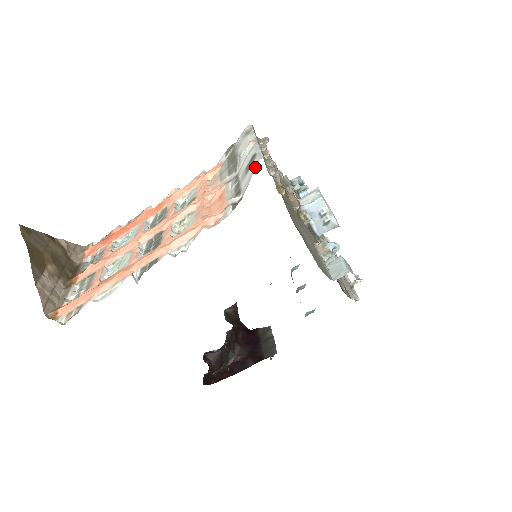
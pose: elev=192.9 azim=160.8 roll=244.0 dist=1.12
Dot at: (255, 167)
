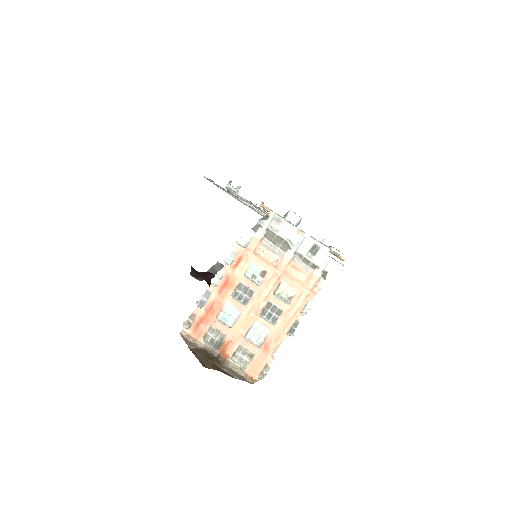
Dot at: (327, 255)
